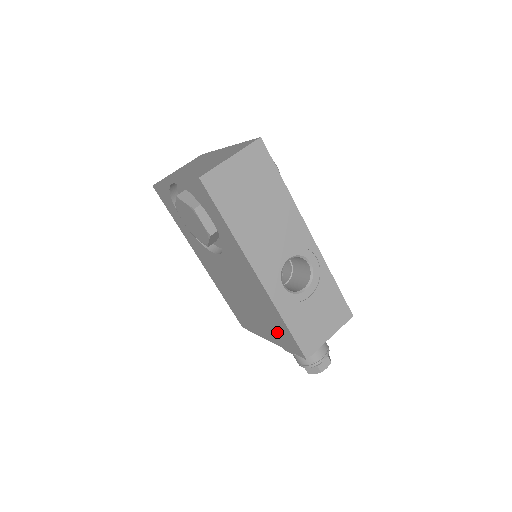
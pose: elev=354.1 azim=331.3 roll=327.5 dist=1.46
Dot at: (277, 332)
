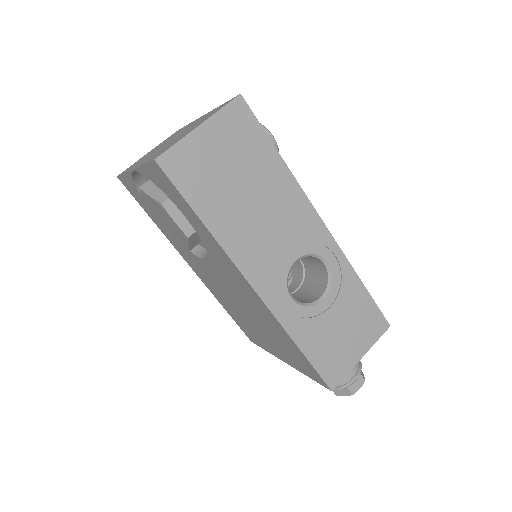
Dot at: (290, 355)
